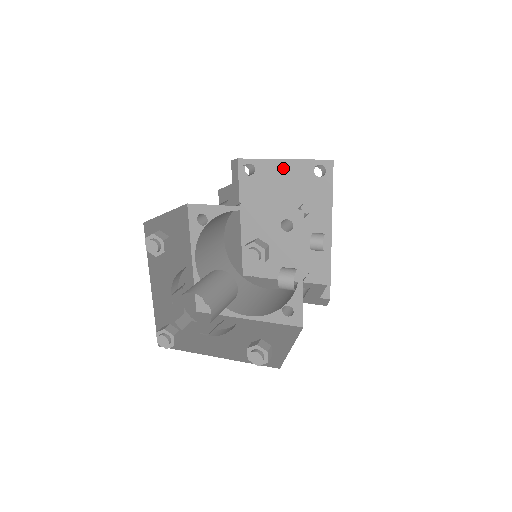
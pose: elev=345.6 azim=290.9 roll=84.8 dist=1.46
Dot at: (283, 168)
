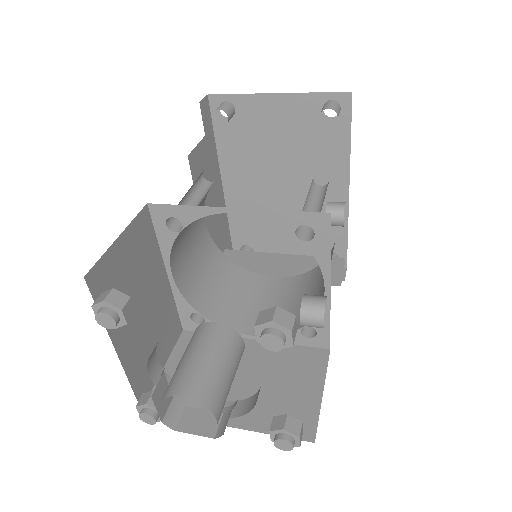
Dot at: (277, 106)
